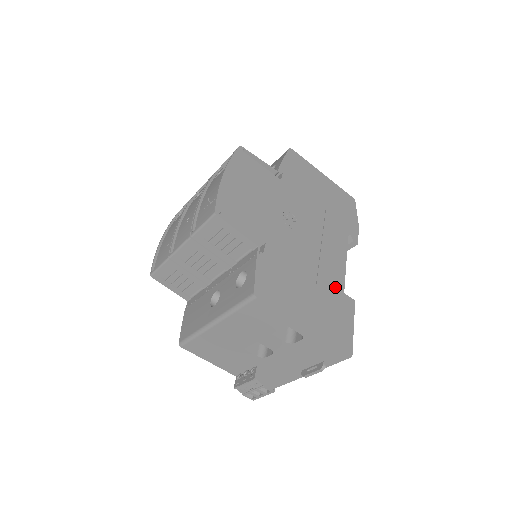
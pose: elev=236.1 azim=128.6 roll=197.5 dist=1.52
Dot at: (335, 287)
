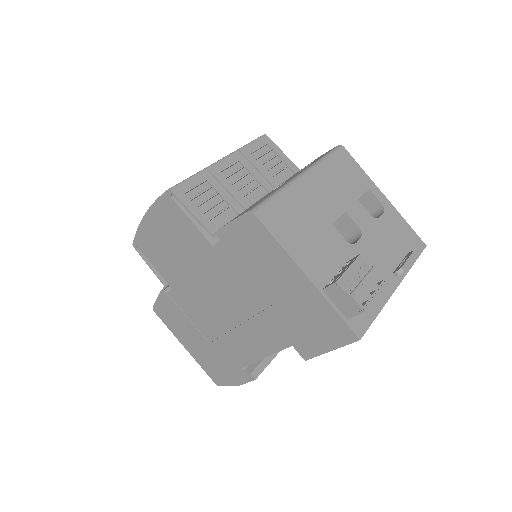
Dot at: occluded
